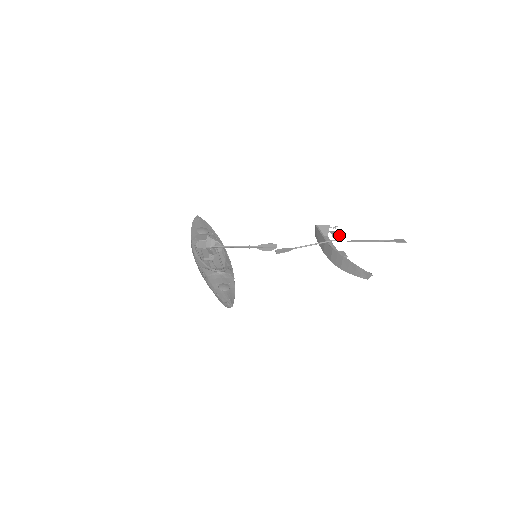
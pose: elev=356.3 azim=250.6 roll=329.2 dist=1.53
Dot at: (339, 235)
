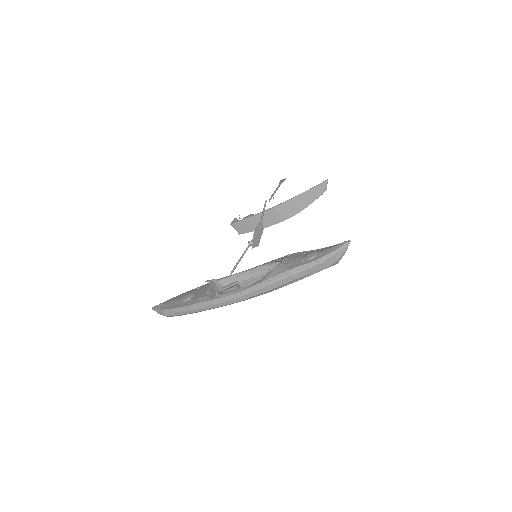
Dot at: occluded
